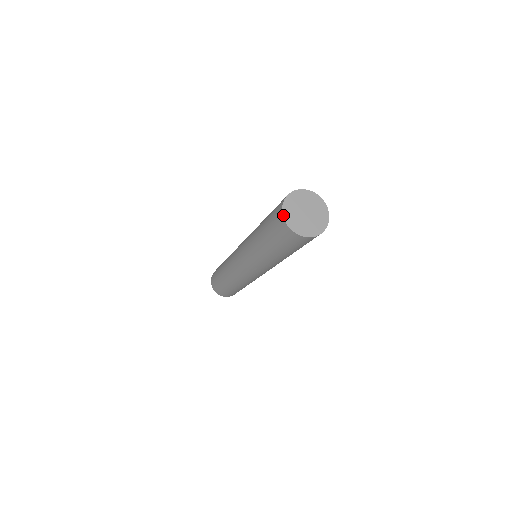
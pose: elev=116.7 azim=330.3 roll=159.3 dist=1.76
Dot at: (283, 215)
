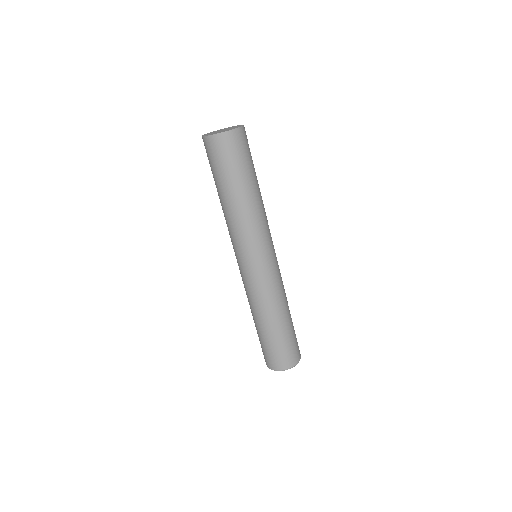
Dot at: (209, 135)
